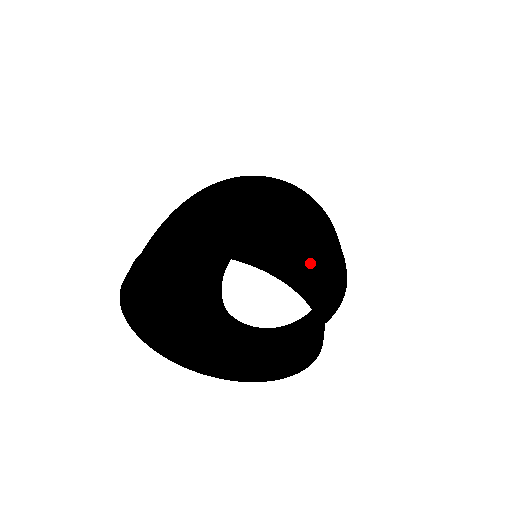
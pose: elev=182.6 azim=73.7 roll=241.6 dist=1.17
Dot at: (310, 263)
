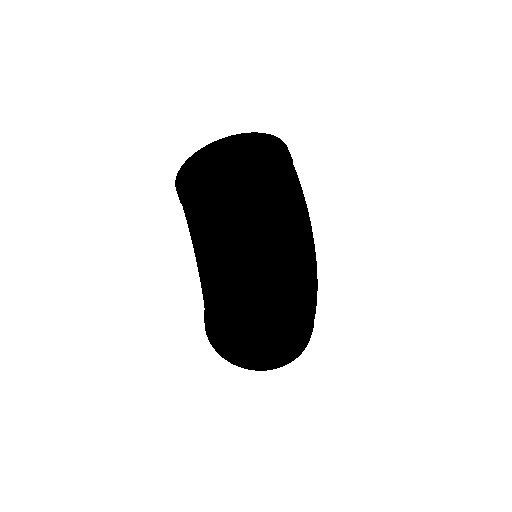
Dot at: occluded
